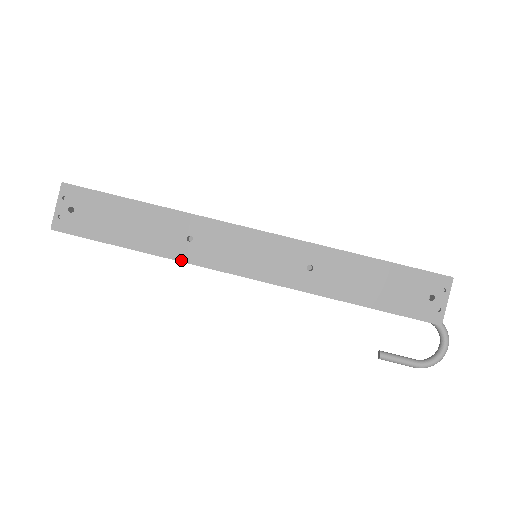
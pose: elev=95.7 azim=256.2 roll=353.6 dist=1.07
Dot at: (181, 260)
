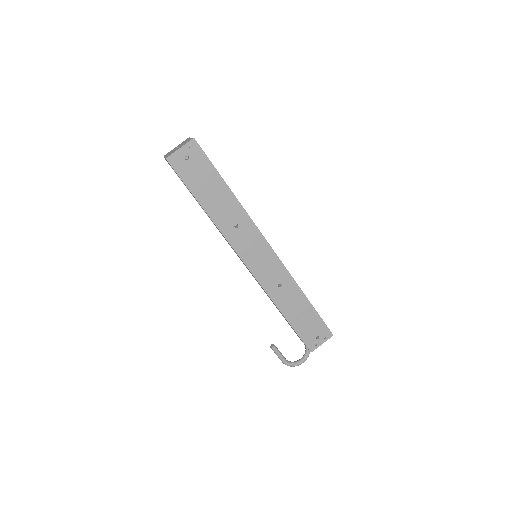
Dot at: (223, 233)
